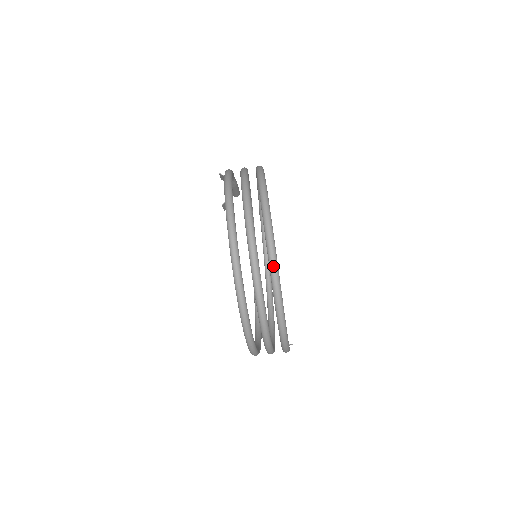
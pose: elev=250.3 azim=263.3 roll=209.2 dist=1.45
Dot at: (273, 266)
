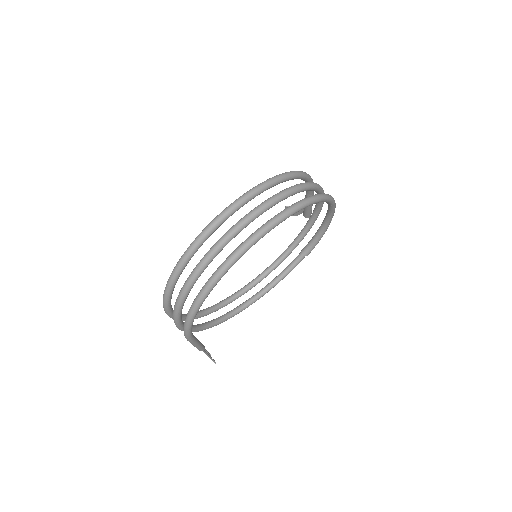
Dot at: (238, 250)
